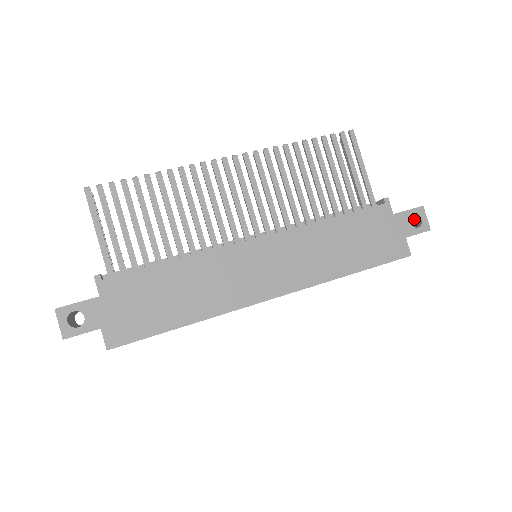
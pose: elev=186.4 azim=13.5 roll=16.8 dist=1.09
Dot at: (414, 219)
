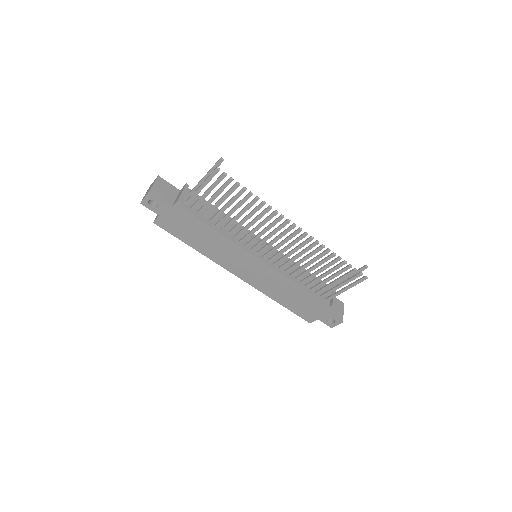
Dot at: occluded
